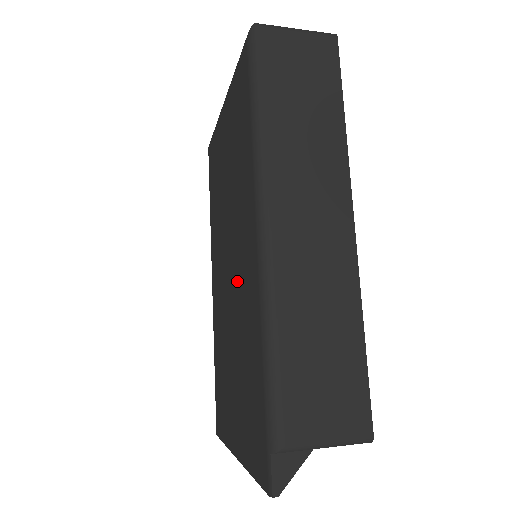
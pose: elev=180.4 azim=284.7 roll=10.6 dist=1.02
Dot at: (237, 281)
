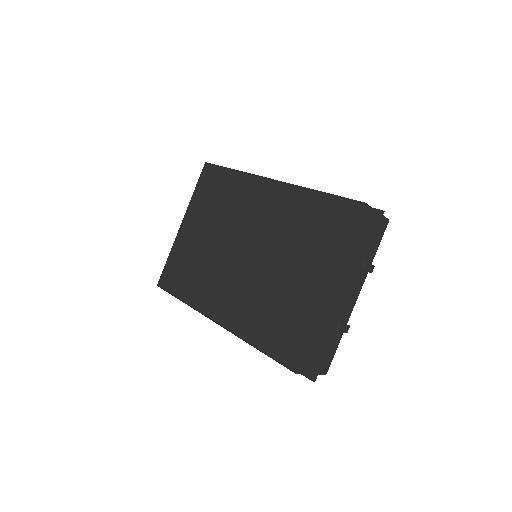
Dot at: (267, 235)
